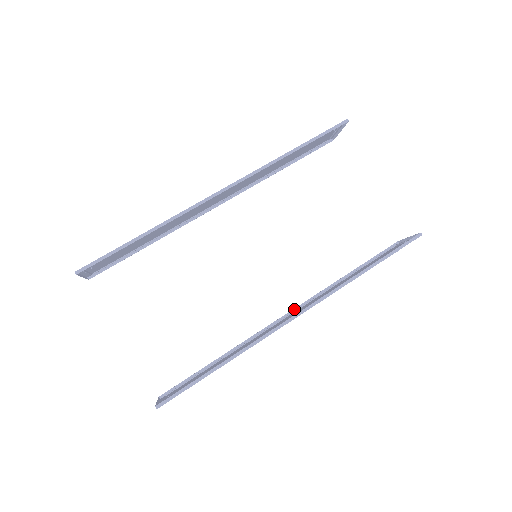
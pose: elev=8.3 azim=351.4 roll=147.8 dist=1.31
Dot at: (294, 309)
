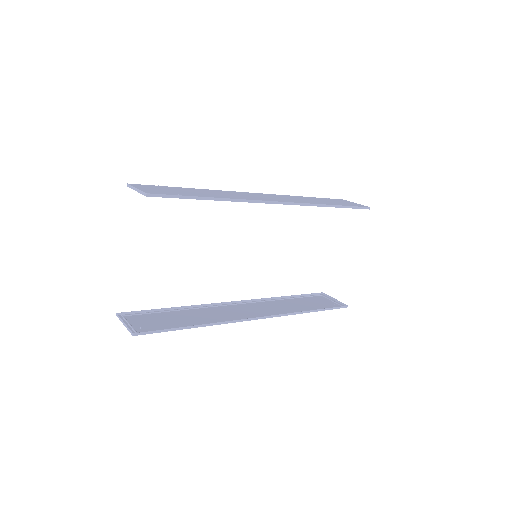
Dot at: (243, 301)
